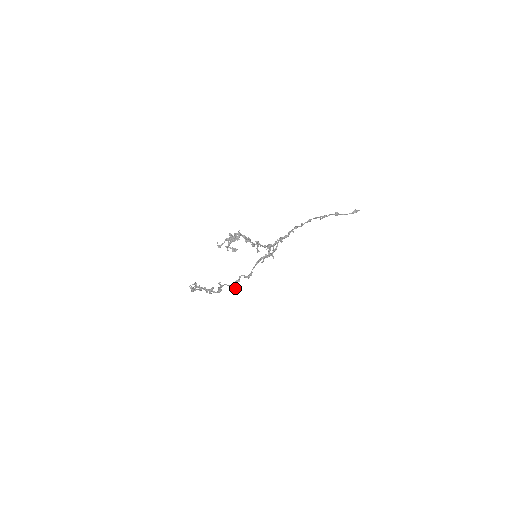
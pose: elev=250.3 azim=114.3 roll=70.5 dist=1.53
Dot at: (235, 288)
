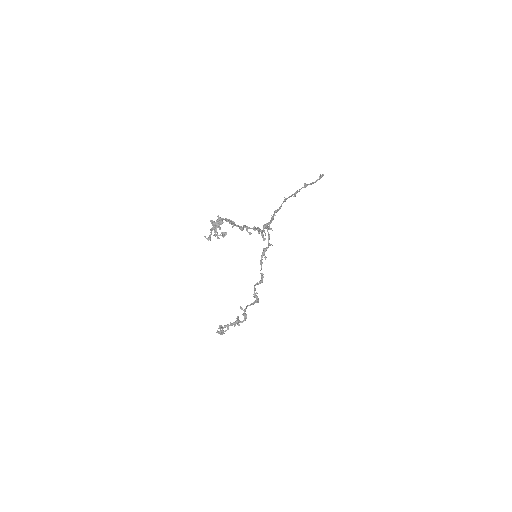
Dot at: (256, 300)
